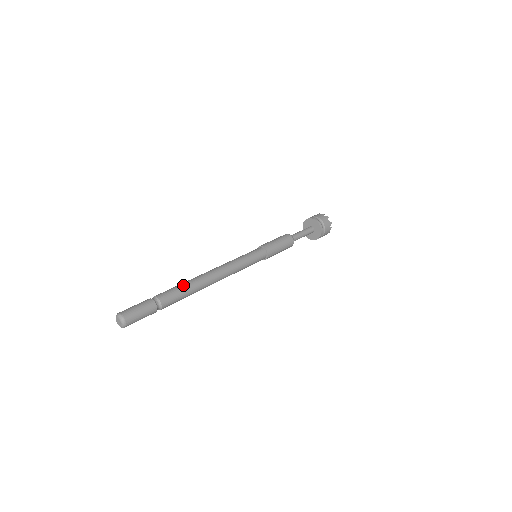
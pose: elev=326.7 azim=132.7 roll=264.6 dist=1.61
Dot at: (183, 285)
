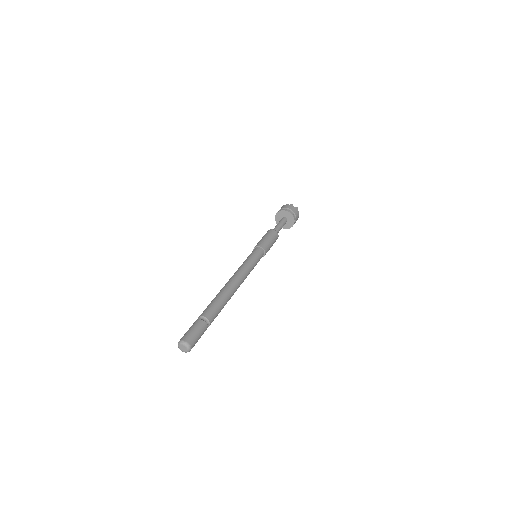
Dot at: (216, 299)
